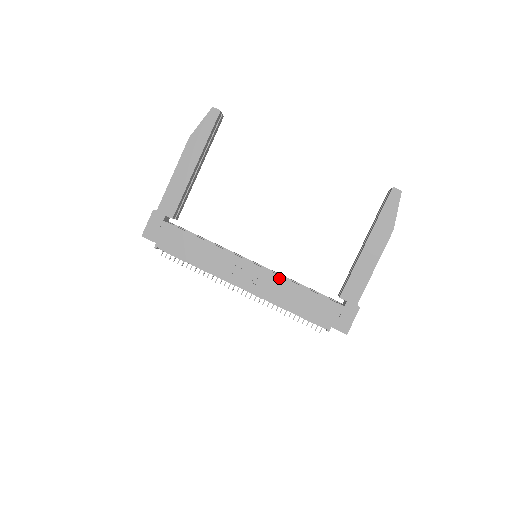
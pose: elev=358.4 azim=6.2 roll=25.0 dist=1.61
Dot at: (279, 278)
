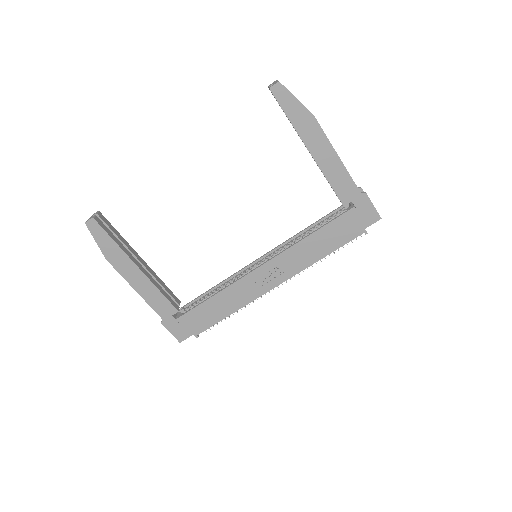
Dot at: (290, 250)
